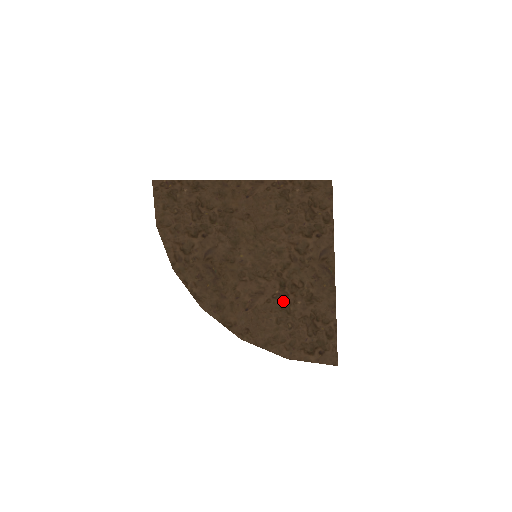
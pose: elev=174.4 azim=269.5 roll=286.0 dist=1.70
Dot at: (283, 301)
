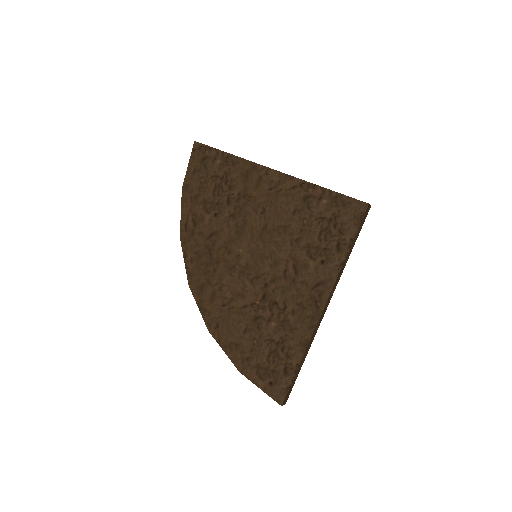
Dot at: (259, 314)
